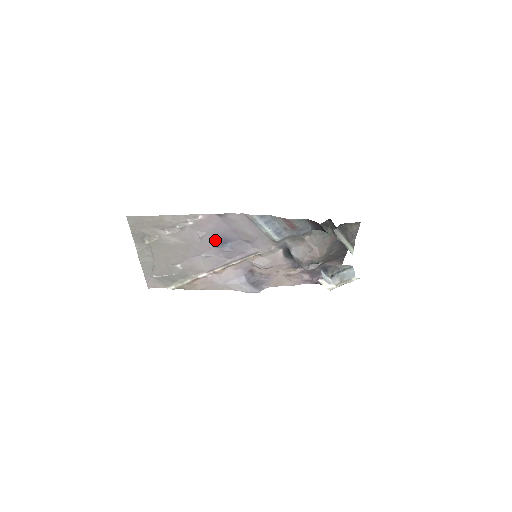
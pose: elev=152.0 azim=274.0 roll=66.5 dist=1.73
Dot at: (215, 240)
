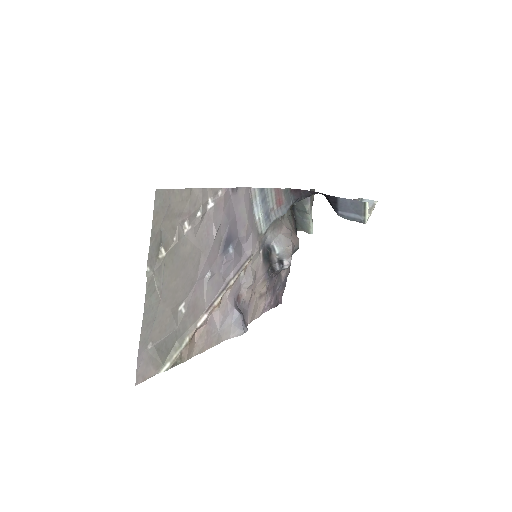
Dot at: (222, 240)
